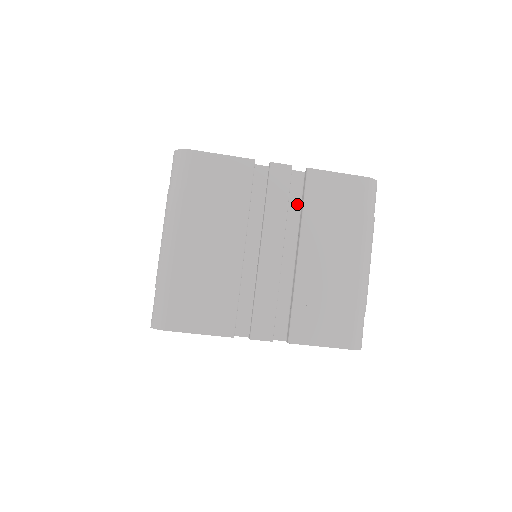
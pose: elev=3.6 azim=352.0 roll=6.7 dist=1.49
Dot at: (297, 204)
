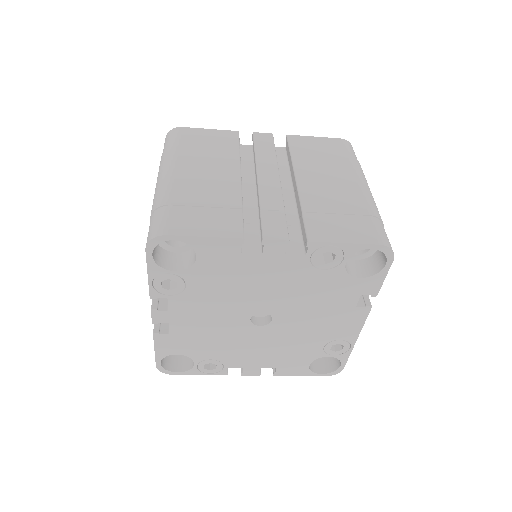
Dot at: (285, 164)
